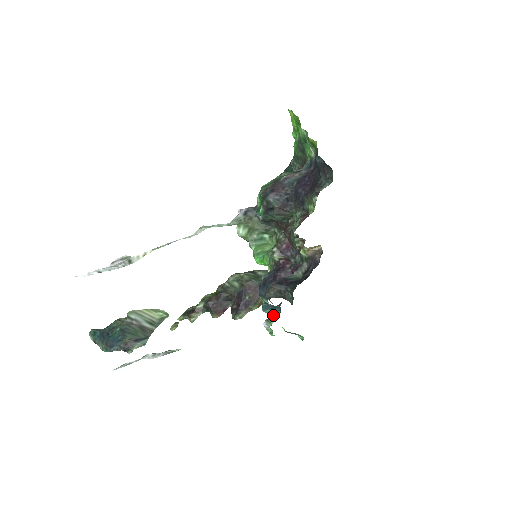
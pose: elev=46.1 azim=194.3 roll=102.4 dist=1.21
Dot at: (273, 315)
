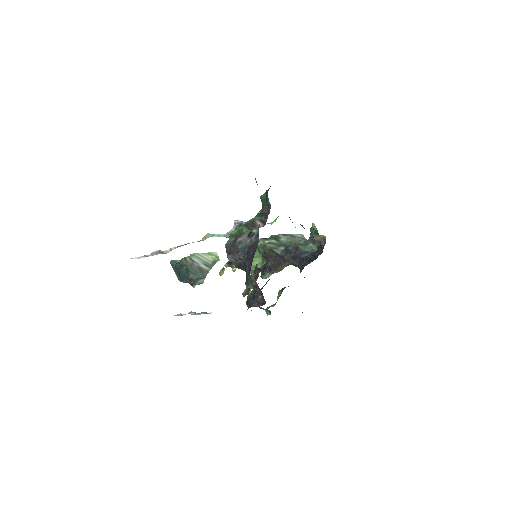
Dot at: occluded
